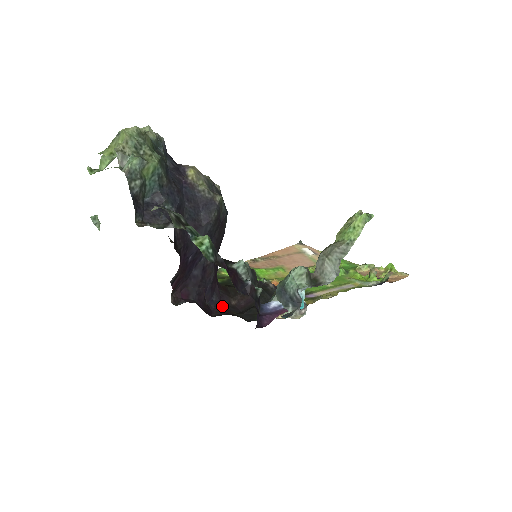
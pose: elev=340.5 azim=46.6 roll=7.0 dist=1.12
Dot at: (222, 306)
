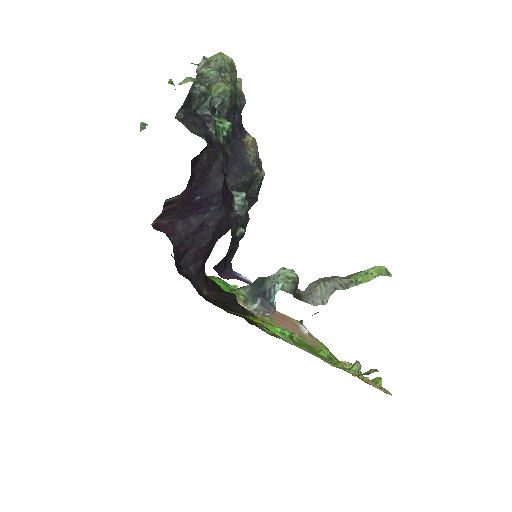
Dot at: (193, 281)
